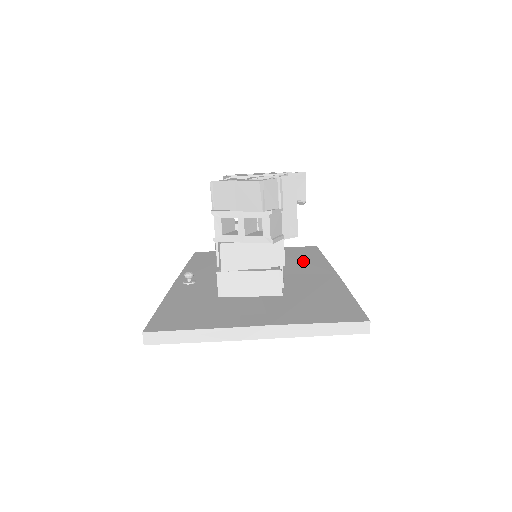
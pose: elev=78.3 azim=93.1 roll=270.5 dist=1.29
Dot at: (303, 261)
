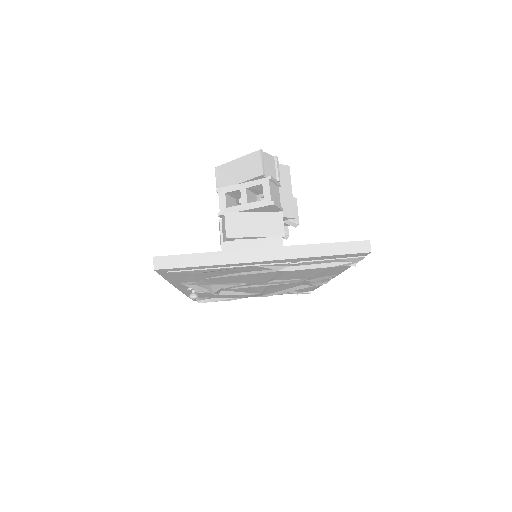
Dot at: occluded
